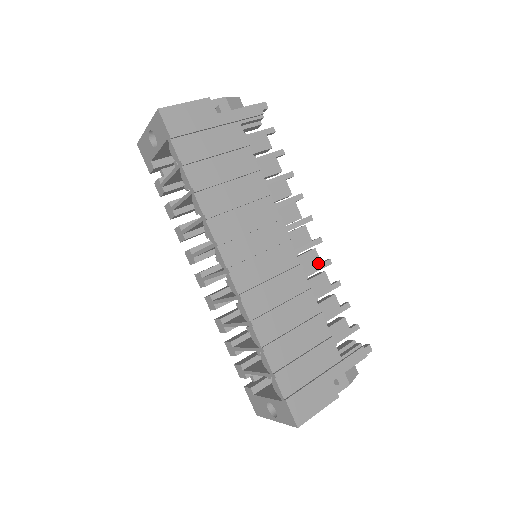
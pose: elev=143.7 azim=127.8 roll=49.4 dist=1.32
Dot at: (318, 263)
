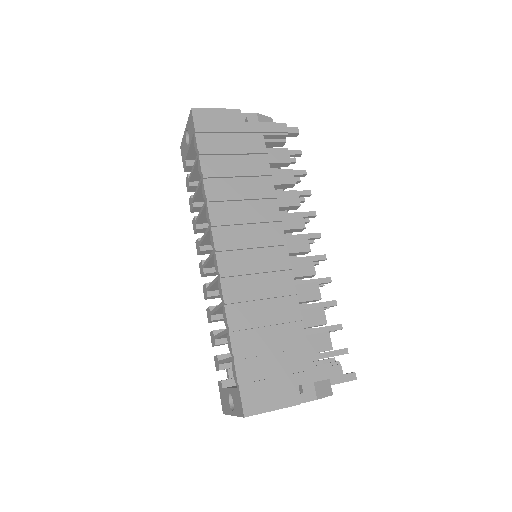
Dot at: (312, 272)
